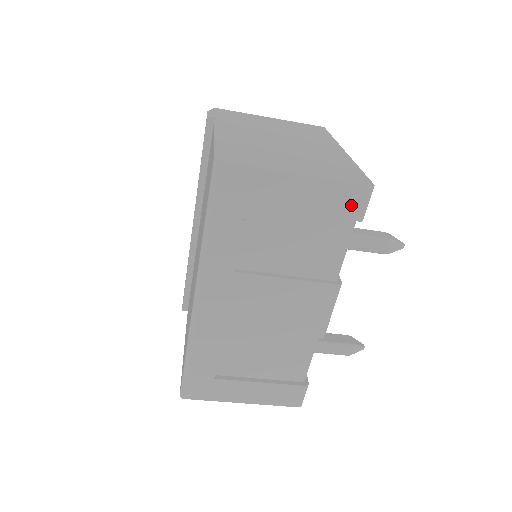
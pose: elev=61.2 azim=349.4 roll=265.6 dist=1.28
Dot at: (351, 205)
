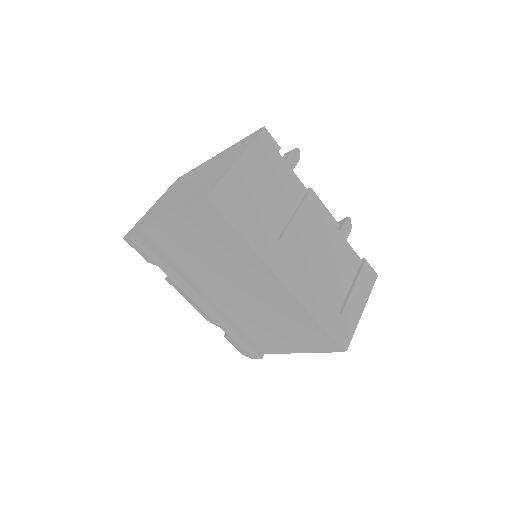
Dot at: (269, 145)
